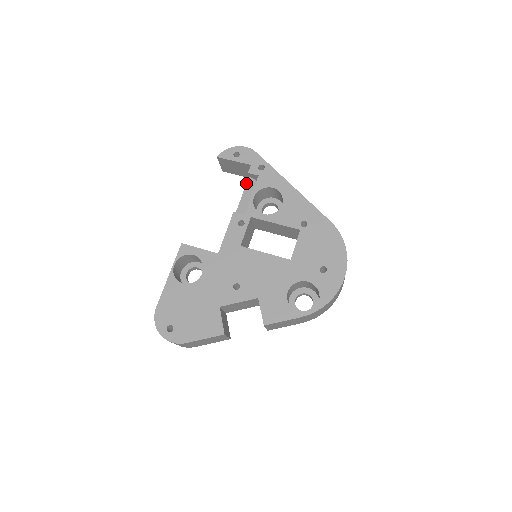
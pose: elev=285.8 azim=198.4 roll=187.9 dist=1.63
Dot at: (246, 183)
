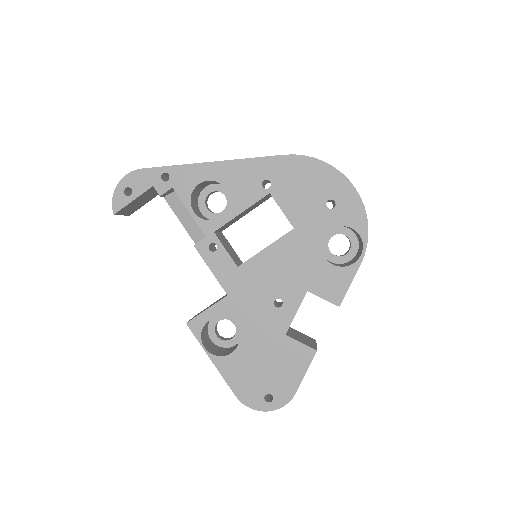
Dot at: occluded
